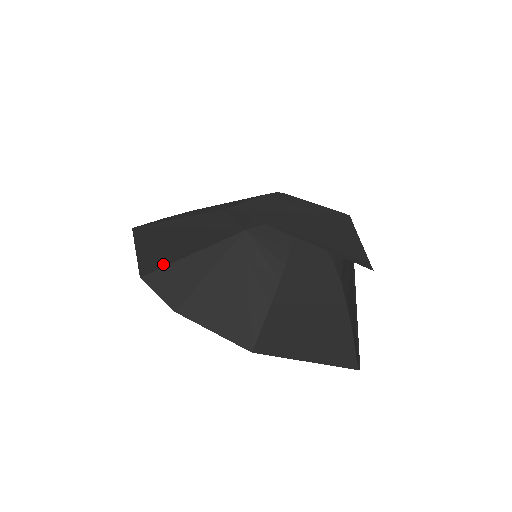
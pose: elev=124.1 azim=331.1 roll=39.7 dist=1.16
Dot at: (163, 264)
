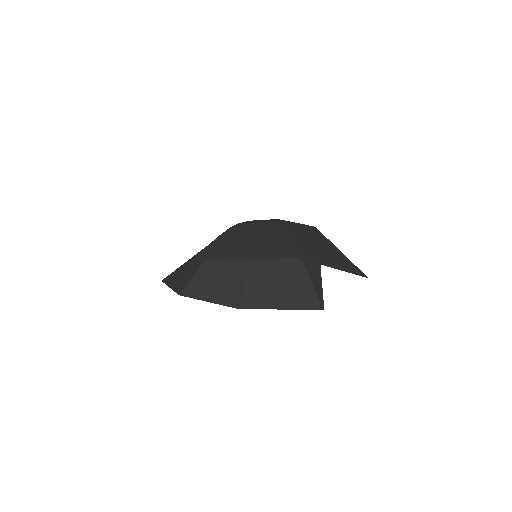
Dot at: occluded
